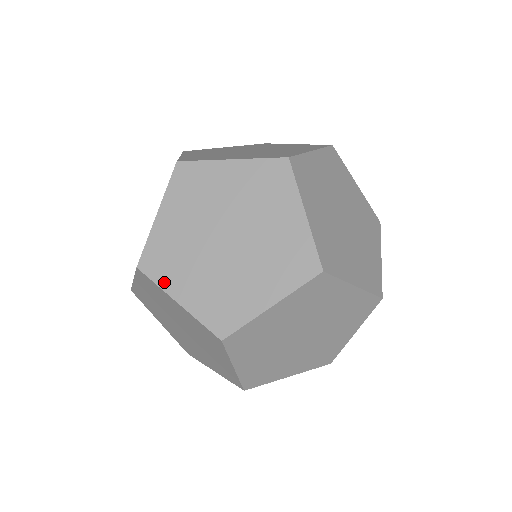
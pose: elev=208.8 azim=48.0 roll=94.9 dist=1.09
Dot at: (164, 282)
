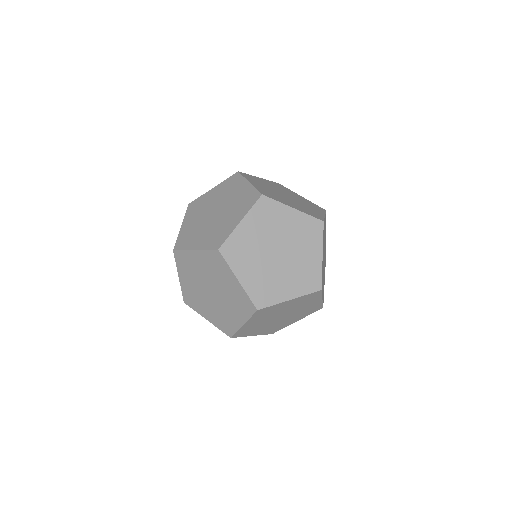
Dot at: (197, 310)
